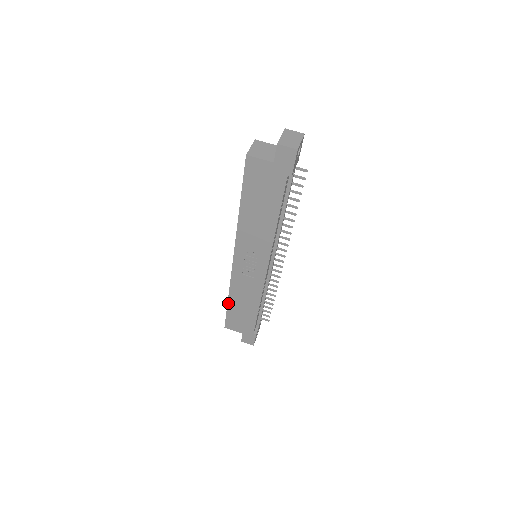
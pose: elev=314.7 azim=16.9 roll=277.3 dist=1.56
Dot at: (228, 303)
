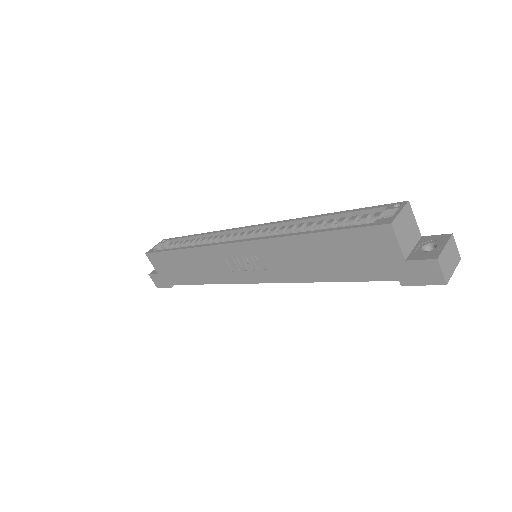
Dot at: (176, 250)
